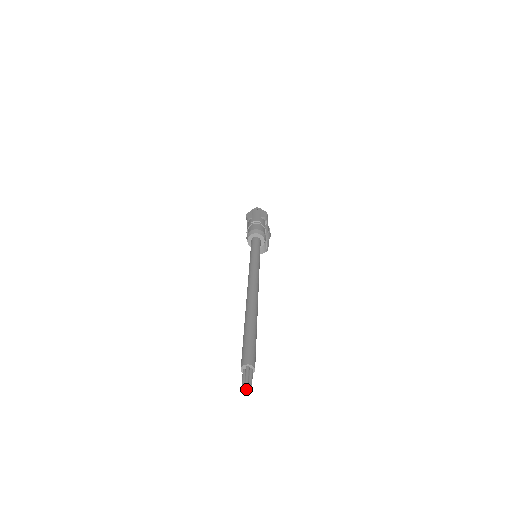
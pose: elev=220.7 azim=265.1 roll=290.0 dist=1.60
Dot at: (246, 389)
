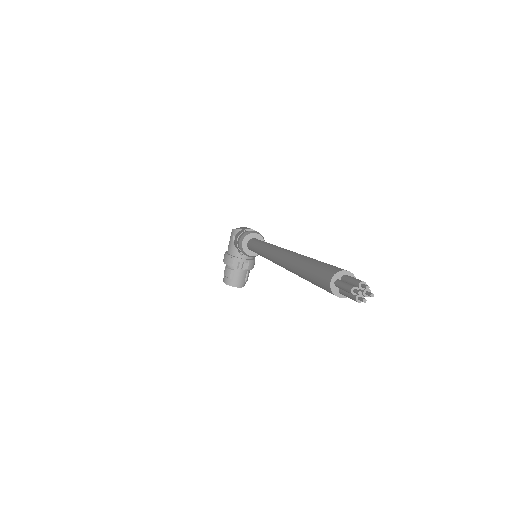
Dot at: (360, 296)
